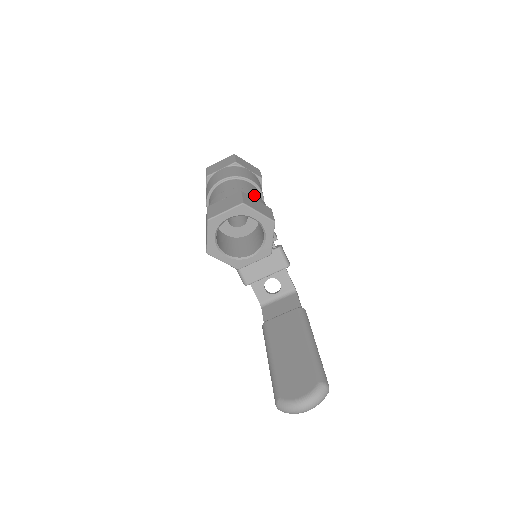
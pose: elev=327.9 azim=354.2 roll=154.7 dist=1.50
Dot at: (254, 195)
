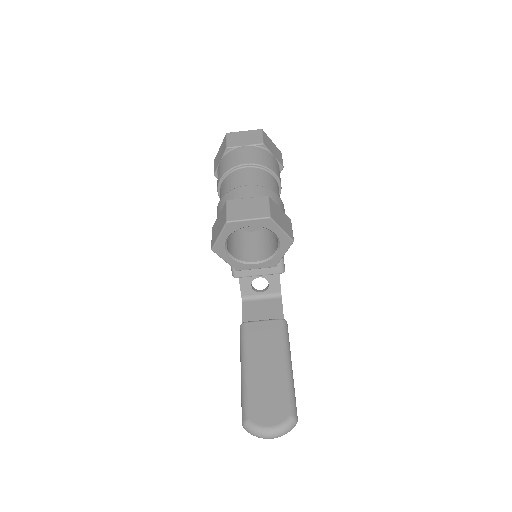
Dot at: (278, 200)
